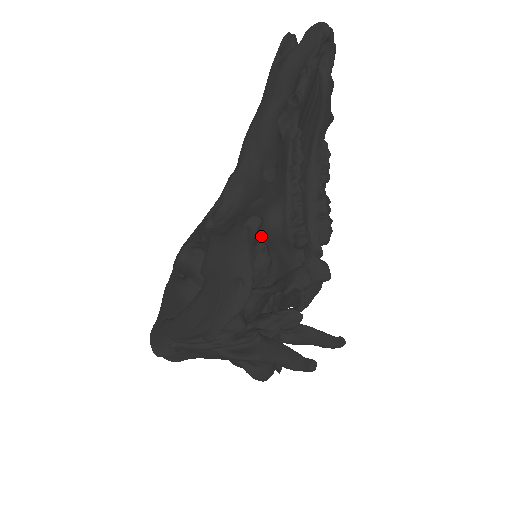
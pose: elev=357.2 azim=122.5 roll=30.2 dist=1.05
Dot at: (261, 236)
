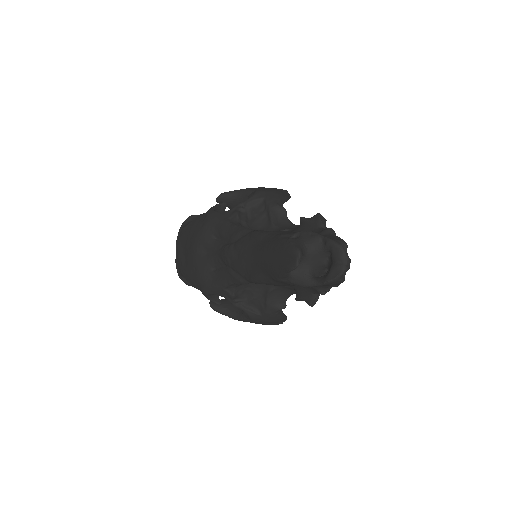
Dot at: occluded
